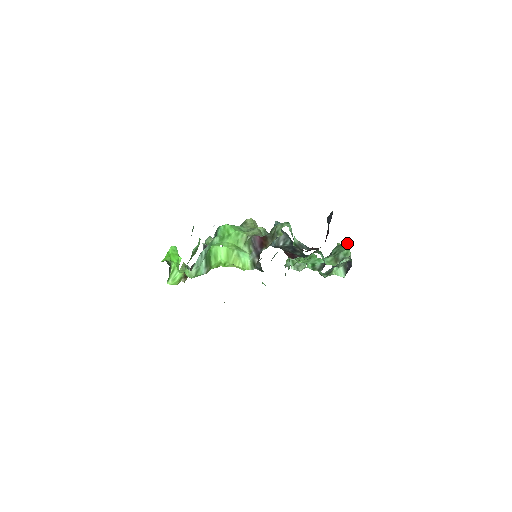
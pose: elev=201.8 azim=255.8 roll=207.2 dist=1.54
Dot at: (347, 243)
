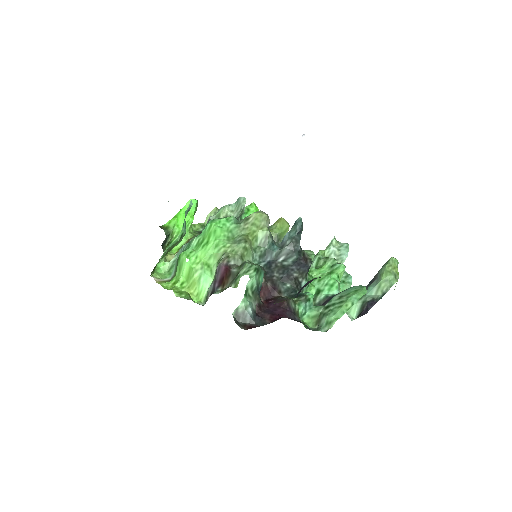
Dot at: (357, 296)
